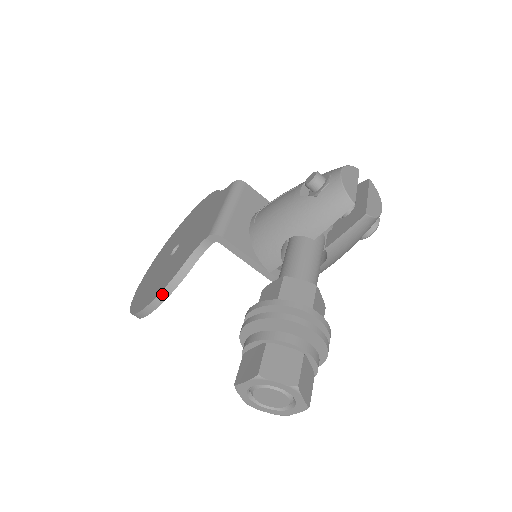
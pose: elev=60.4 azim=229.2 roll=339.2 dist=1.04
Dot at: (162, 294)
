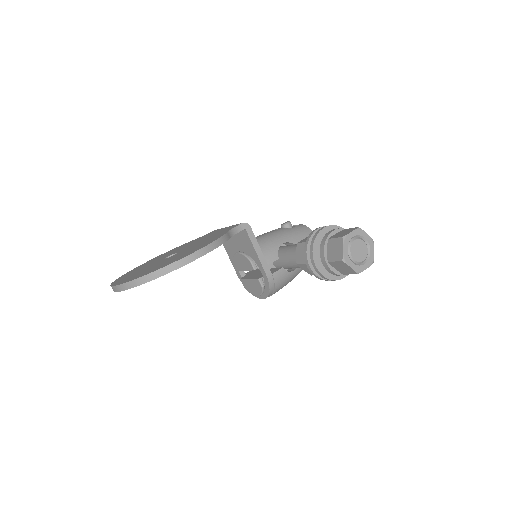
Dot at: (214, 243)
